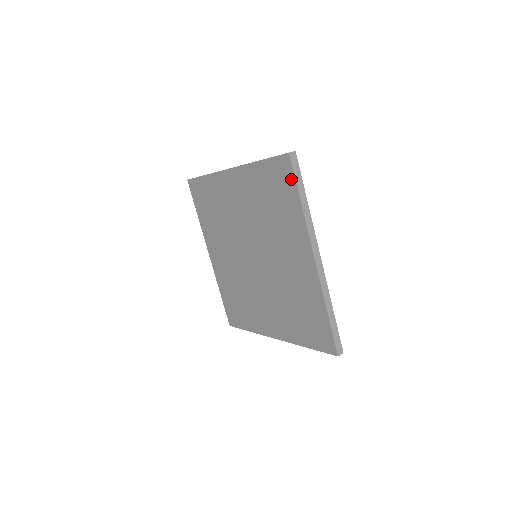
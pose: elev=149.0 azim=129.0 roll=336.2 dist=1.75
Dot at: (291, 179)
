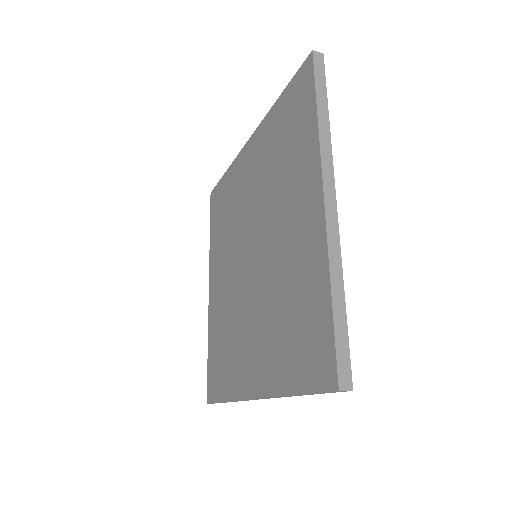
Dot at: (310, 86)
